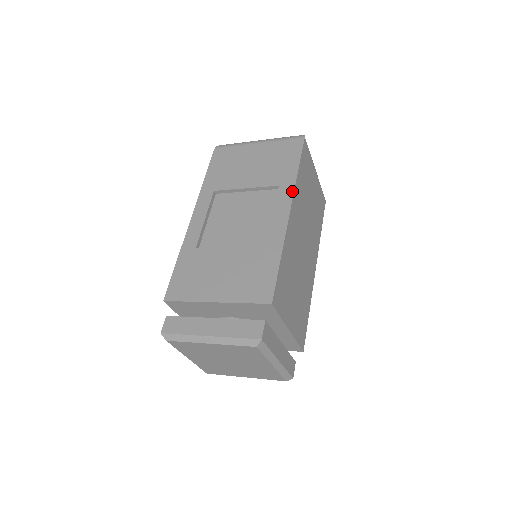
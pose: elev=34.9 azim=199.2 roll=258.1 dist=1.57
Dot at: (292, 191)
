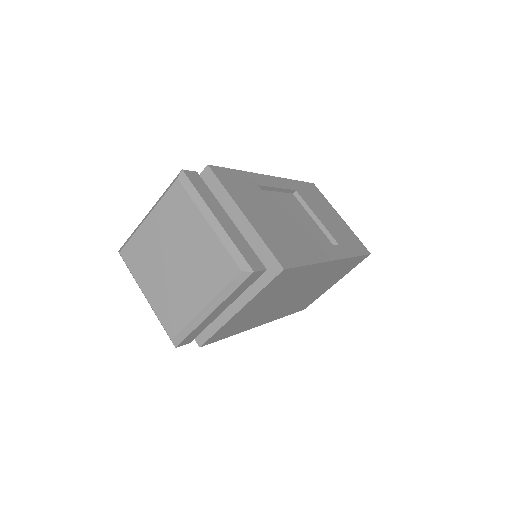
Dot at: (345, 256)
